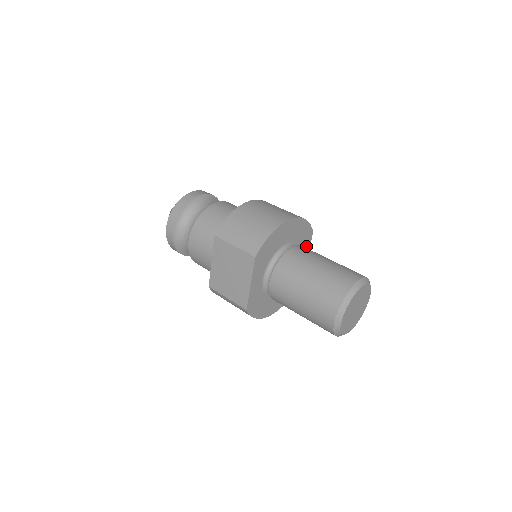
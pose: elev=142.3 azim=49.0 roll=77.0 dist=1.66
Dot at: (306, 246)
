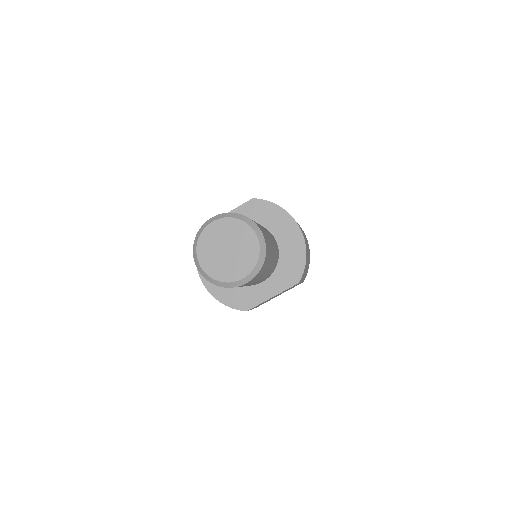
Dot at: (282, 283)
